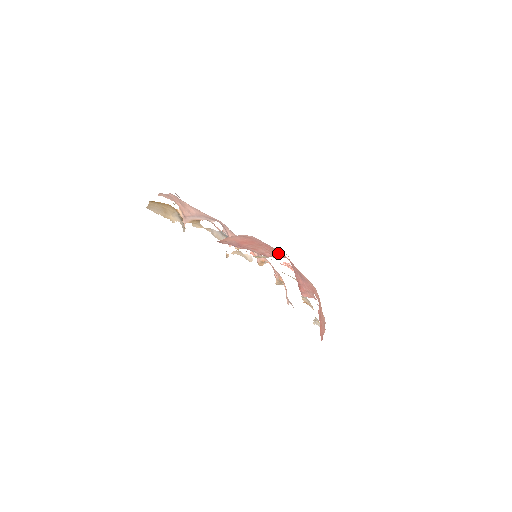
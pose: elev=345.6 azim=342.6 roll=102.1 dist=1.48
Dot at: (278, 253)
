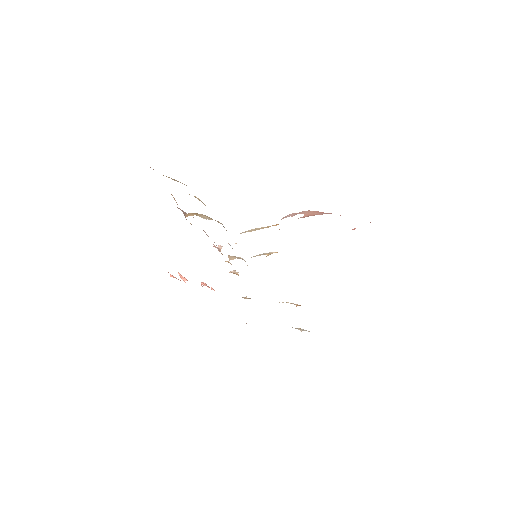
Dot at: occluded
